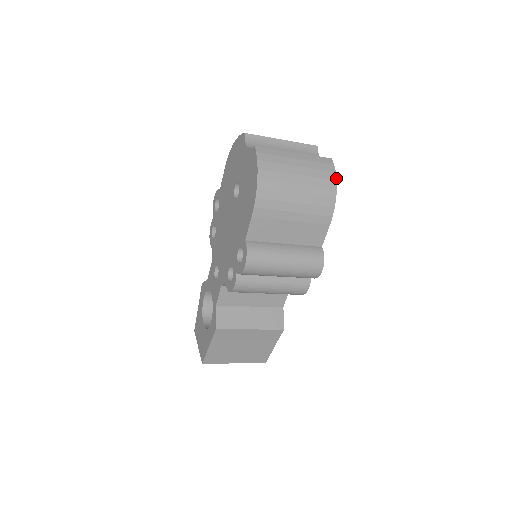
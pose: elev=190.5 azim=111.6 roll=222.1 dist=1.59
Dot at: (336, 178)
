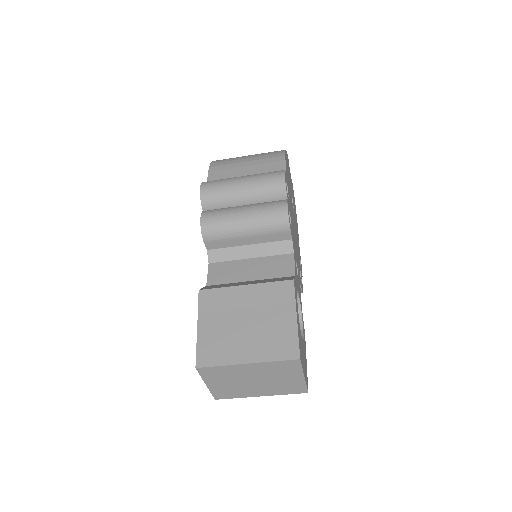
Dot at: (286, 151)
